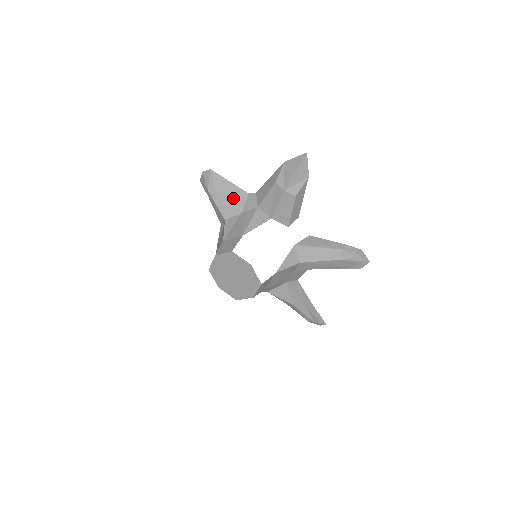
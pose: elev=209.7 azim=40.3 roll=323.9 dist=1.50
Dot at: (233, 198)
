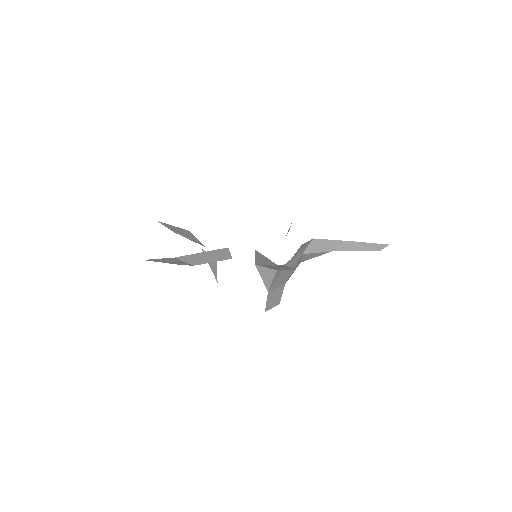
Dot at: (189, 237)
